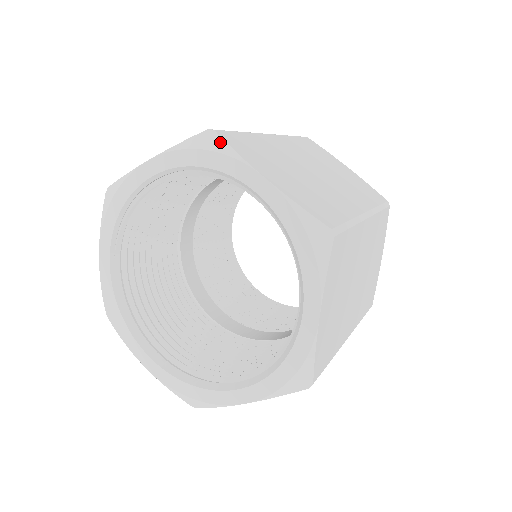
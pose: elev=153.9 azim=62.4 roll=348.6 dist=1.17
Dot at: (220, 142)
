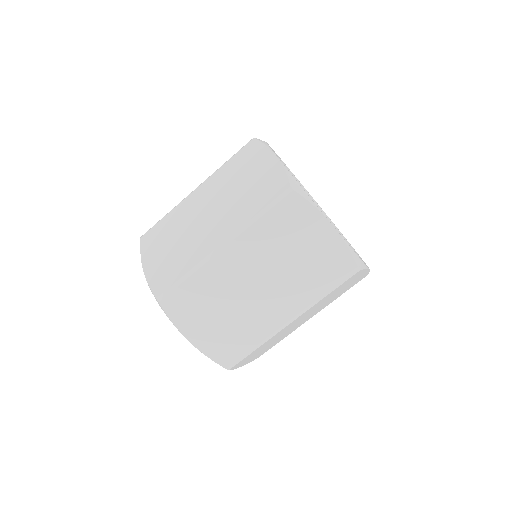
Dot at: occluded
